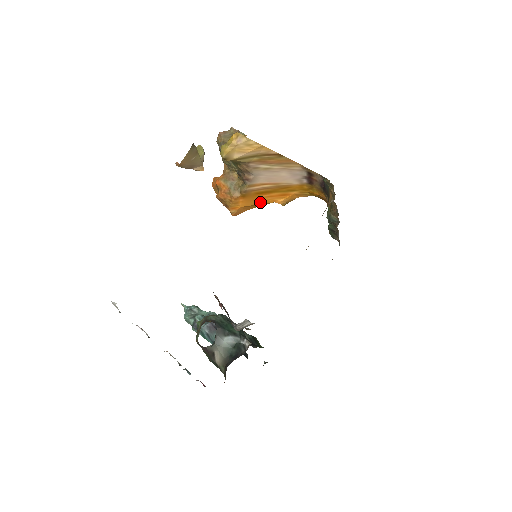
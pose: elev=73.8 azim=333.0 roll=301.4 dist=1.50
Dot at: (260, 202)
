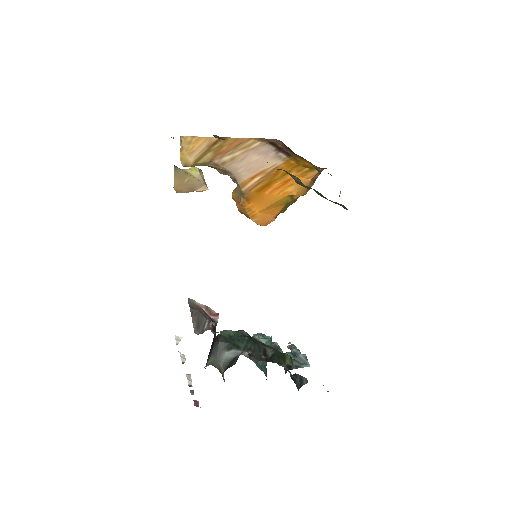
Dot at: (272, 200)
